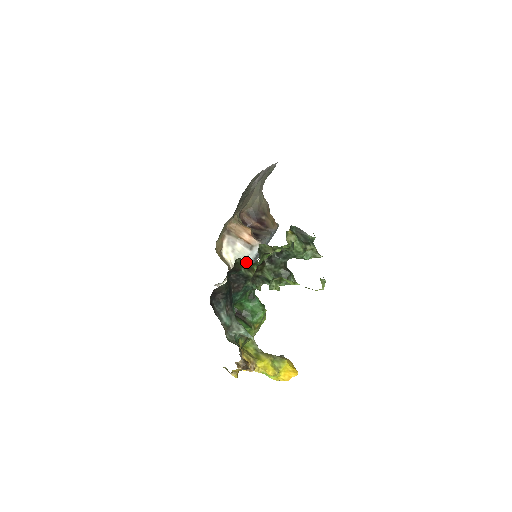
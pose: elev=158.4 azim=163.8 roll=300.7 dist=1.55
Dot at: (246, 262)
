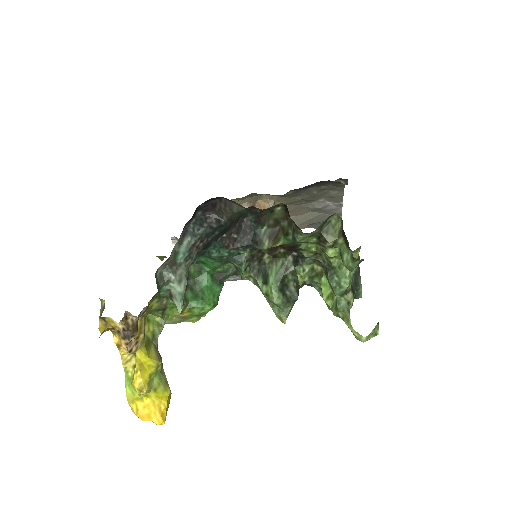
Dot at: (280, 224)
